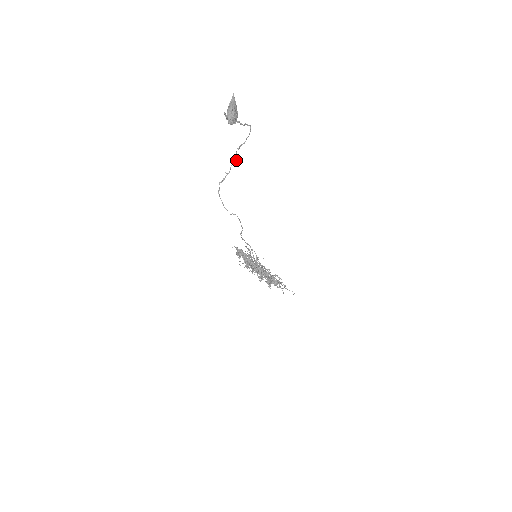
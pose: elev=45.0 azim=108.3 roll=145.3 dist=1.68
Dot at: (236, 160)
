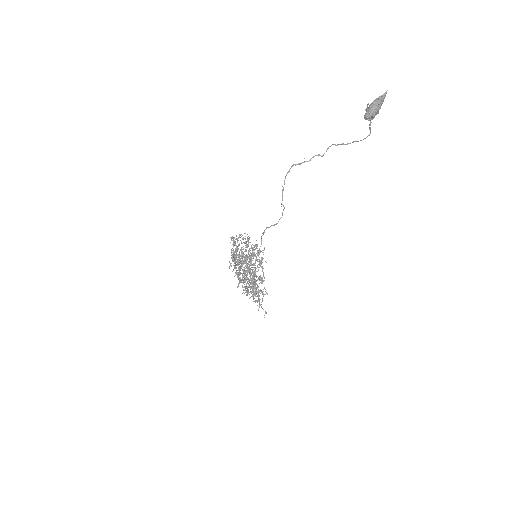
Dot at: occluded
